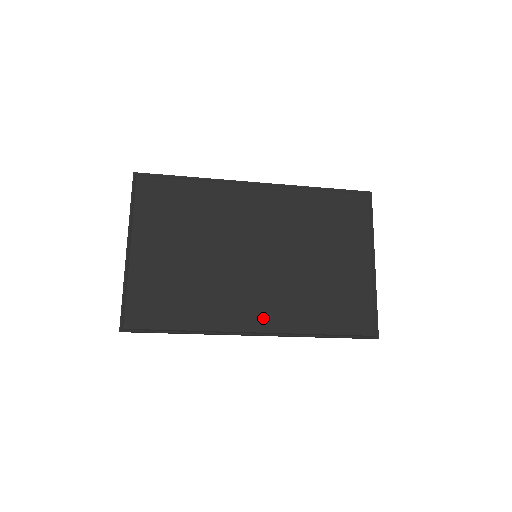
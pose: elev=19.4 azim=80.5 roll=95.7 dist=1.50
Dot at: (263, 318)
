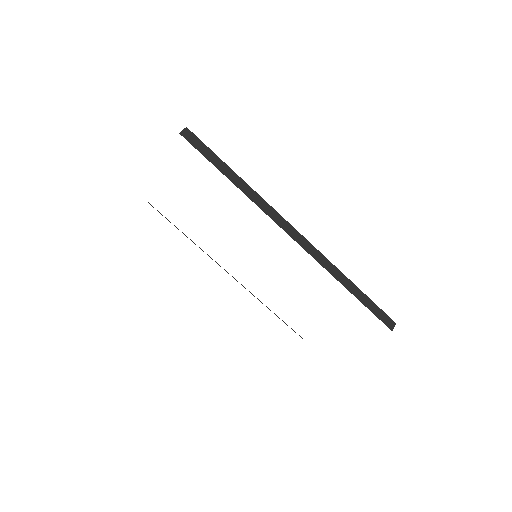
Dot at: occluded
